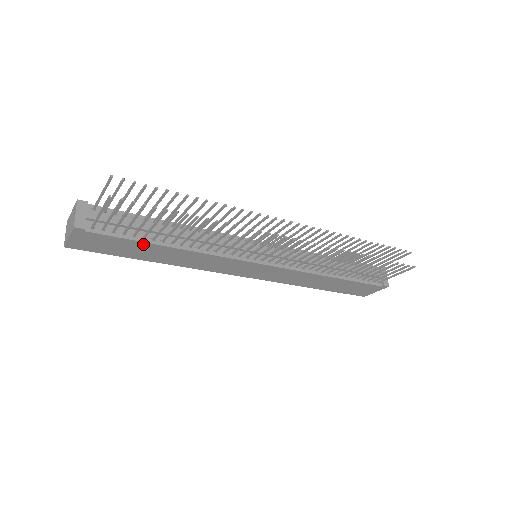
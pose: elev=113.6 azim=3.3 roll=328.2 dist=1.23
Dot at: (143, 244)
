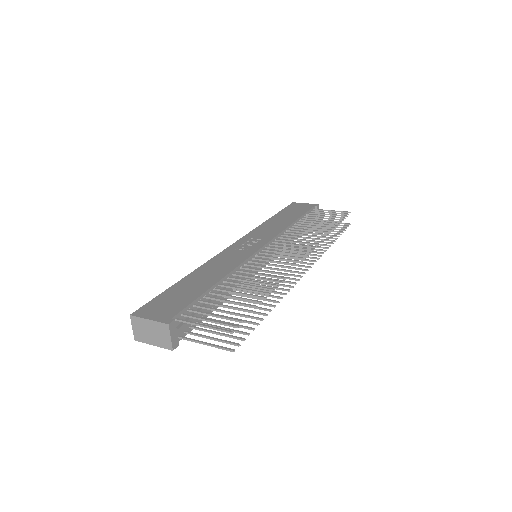
Dot at: (204, 315)
